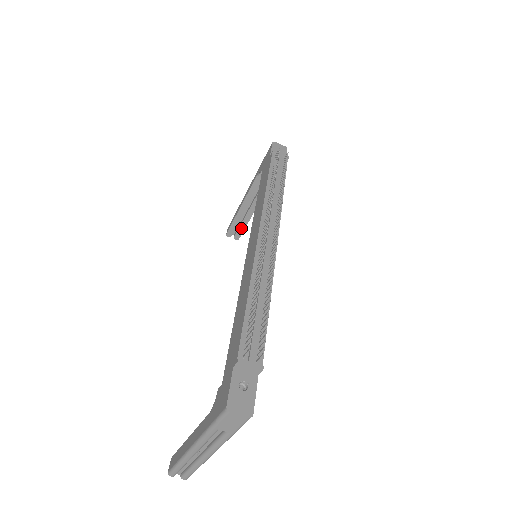
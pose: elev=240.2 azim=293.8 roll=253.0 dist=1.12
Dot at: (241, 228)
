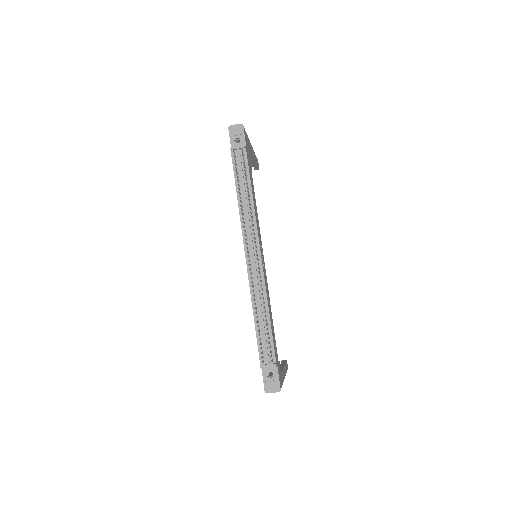
Dot at: (254, 165)
